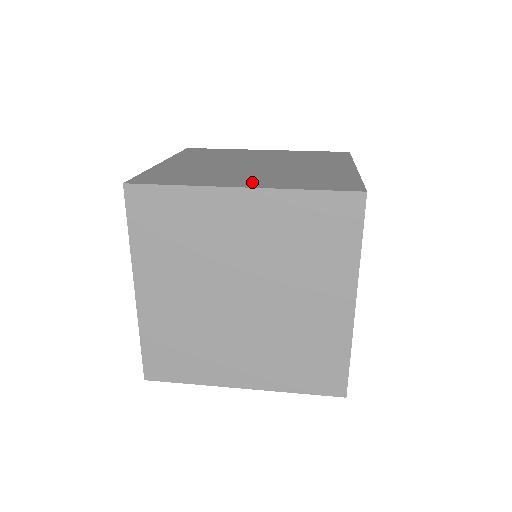
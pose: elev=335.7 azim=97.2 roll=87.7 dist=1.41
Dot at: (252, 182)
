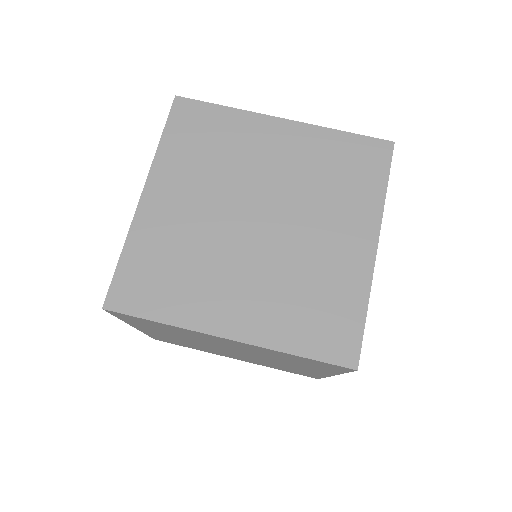
Dot at: (242, 317)
